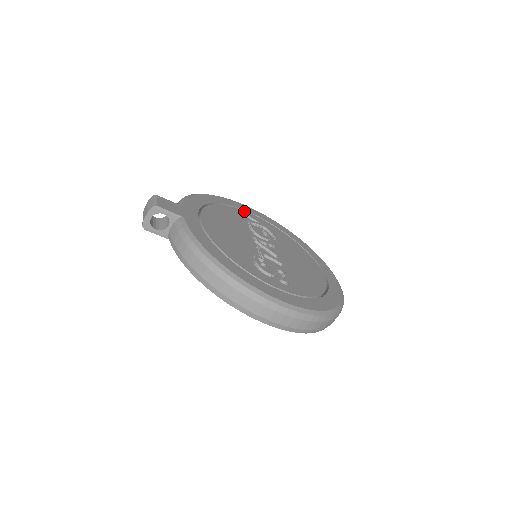
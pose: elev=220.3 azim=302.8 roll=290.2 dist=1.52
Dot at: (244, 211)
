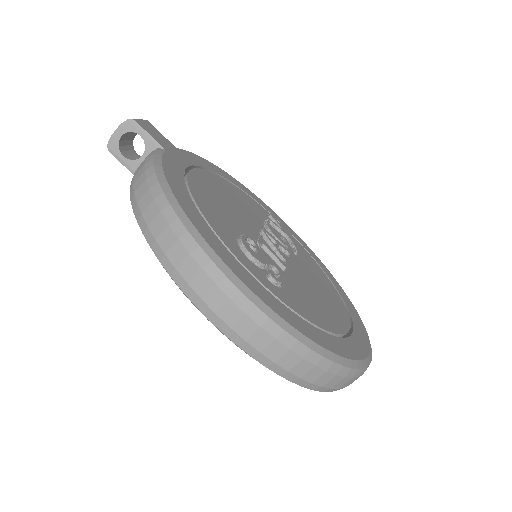
Dot at: occluded
